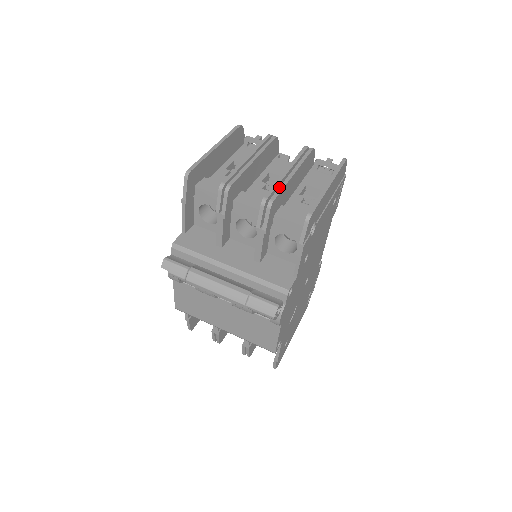
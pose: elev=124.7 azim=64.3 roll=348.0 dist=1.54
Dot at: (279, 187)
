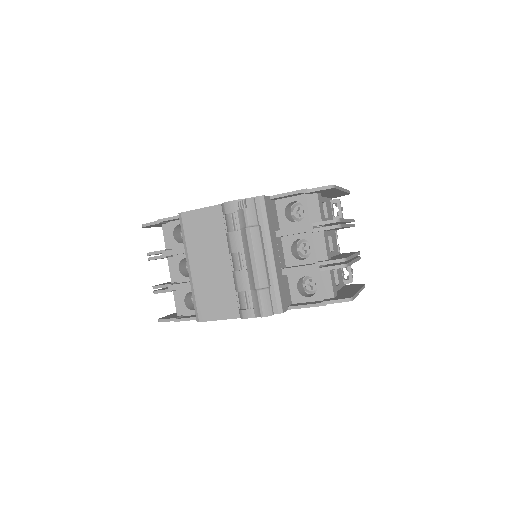
Dot at: occluded
